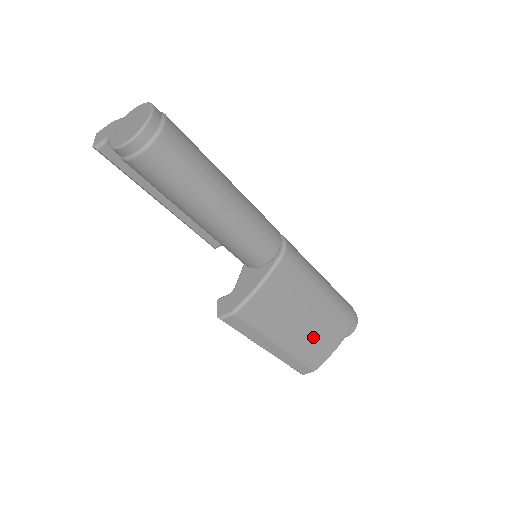
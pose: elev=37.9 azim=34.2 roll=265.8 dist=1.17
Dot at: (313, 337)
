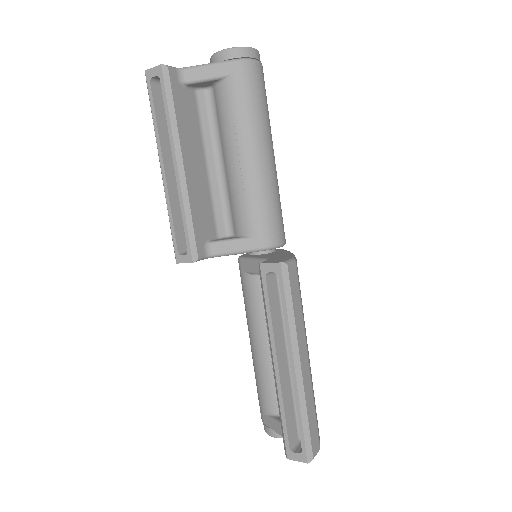
Dot at: occluded
